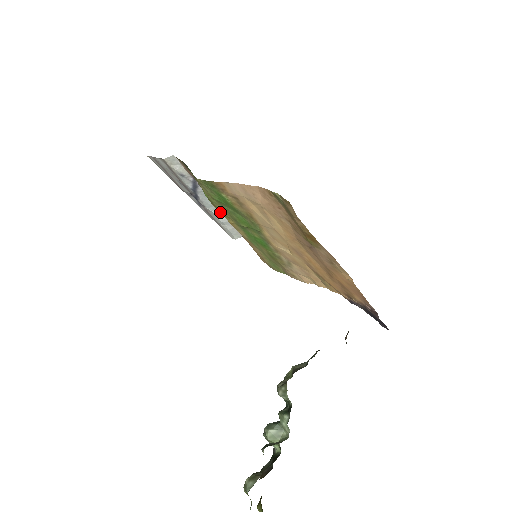
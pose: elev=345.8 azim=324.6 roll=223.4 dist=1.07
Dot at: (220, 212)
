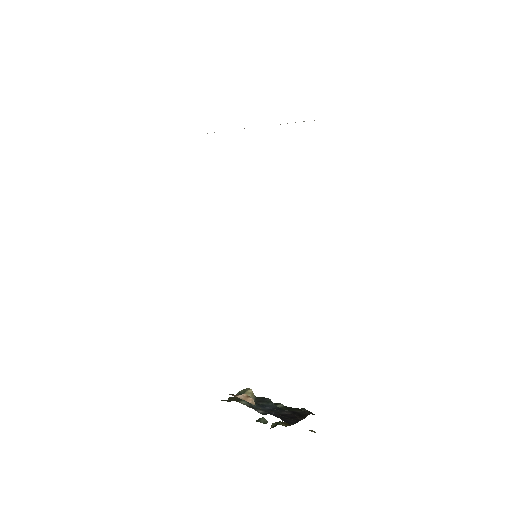
Dot at: occluded
